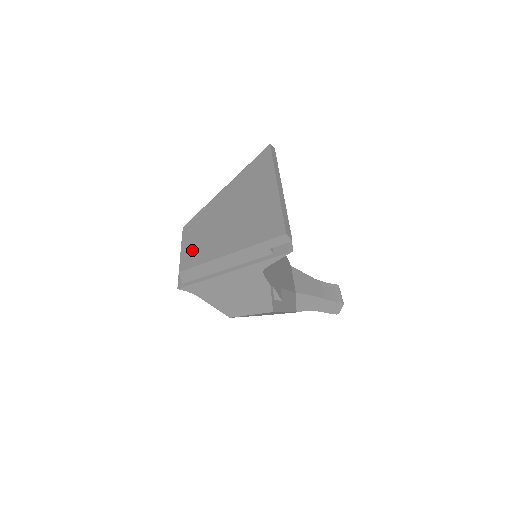
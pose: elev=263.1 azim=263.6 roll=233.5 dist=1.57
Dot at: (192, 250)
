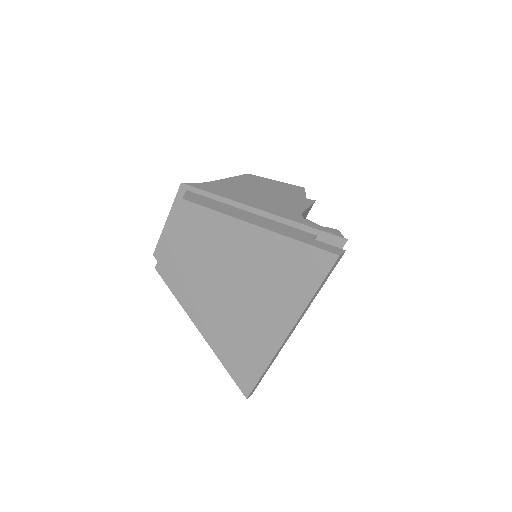
Dot at: (176, 263)
